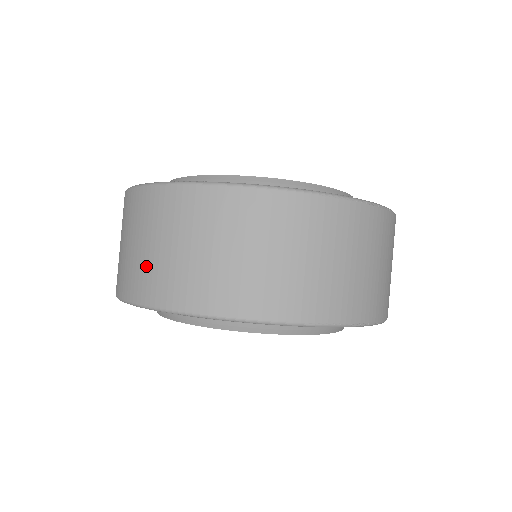
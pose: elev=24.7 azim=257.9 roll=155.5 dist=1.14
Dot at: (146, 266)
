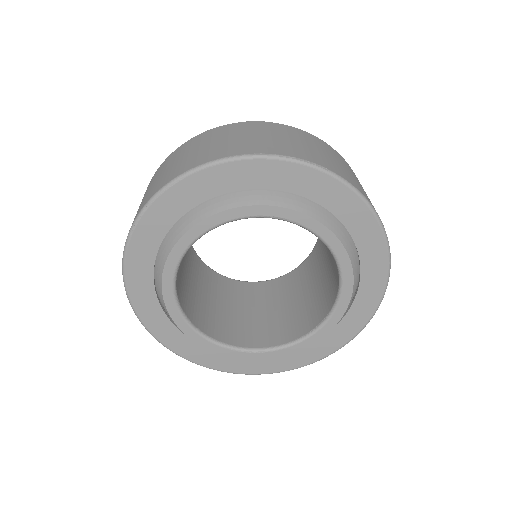
Dot at: occluded
